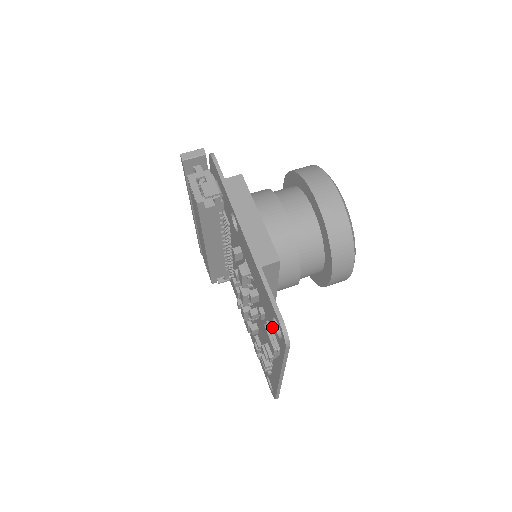
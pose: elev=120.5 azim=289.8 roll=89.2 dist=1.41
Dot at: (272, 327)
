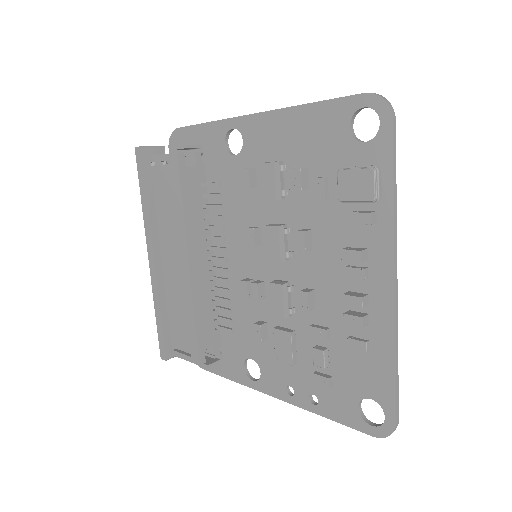
Dot at: (351, 162)
